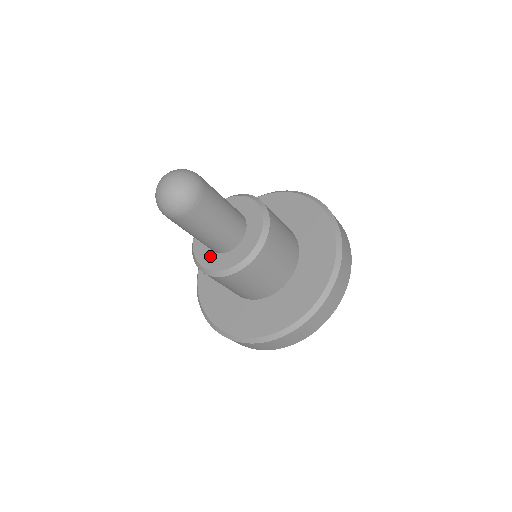
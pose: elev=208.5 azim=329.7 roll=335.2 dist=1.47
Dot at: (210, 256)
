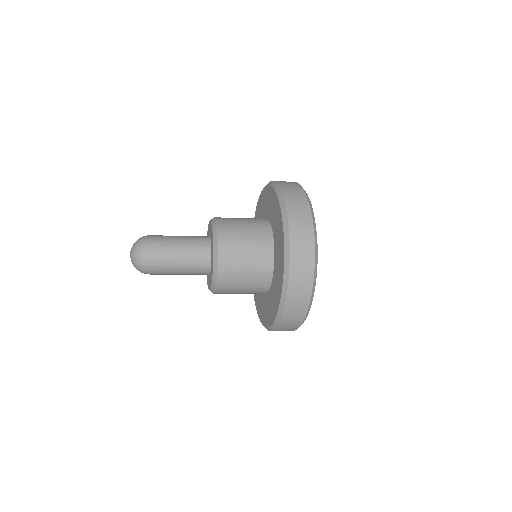
Dot at: (208, 278)
